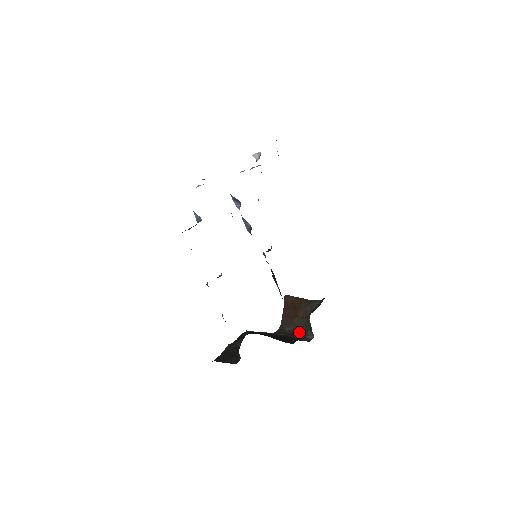
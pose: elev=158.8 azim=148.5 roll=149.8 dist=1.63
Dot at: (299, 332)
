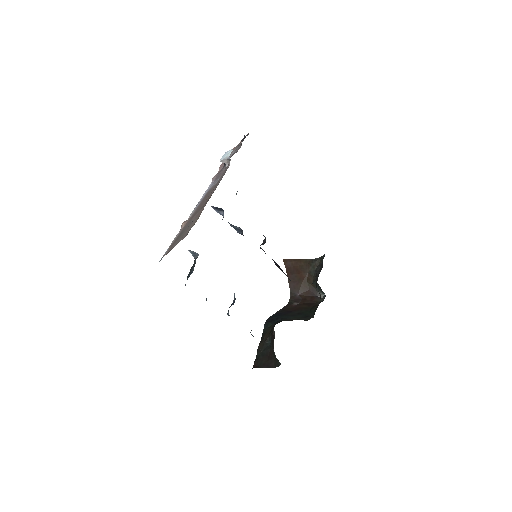
Dot at: (310, 294)
